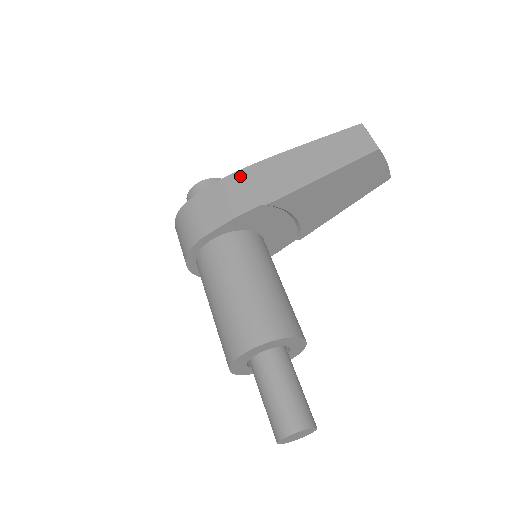
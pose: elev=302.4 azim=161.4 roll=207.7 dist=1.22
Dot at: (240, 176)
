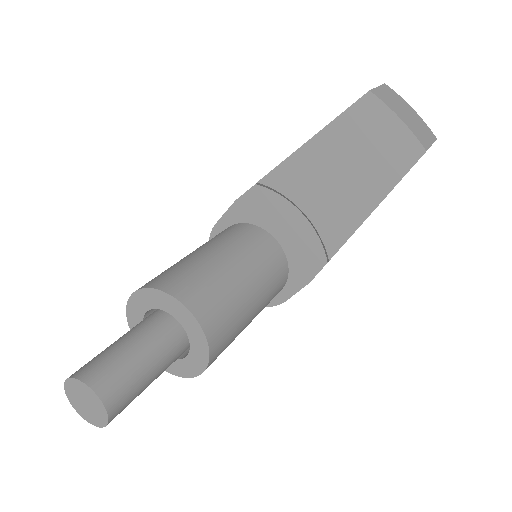
Dot at: occluded
